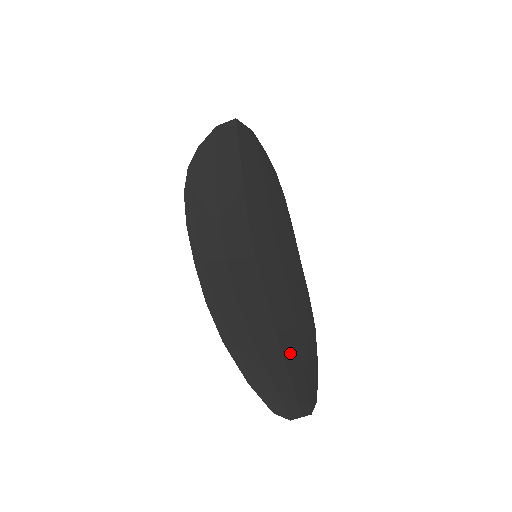
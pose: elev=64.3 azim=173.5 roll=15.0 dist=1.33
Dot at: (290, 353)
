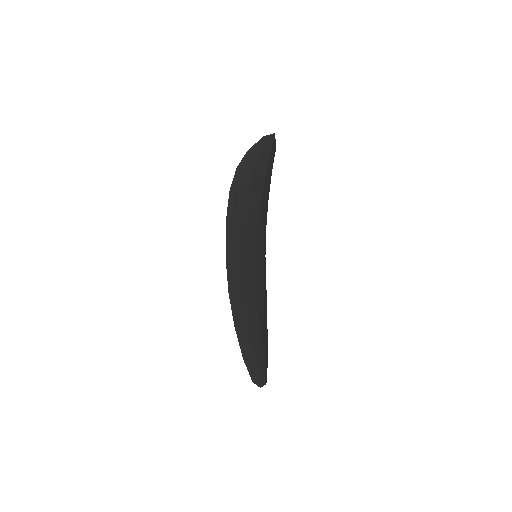
Dot at: (262, 337)
